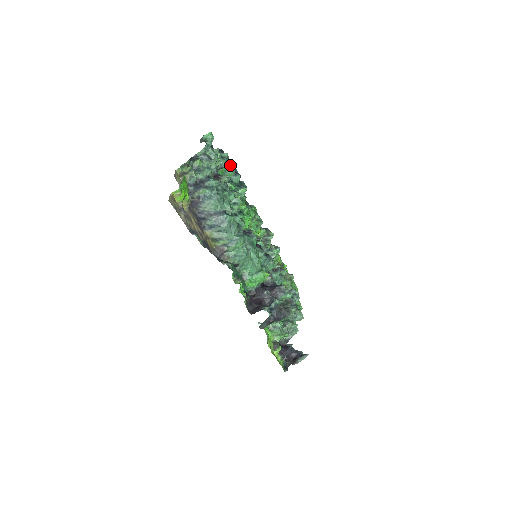
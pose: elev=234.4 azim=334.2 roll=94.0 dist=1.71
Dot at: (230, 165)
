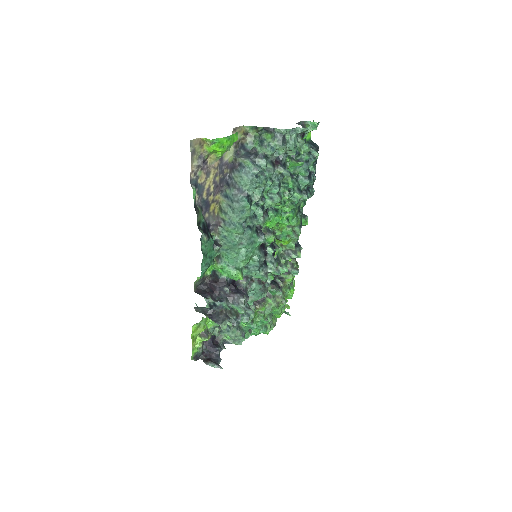
Dot at: (312, 166)
